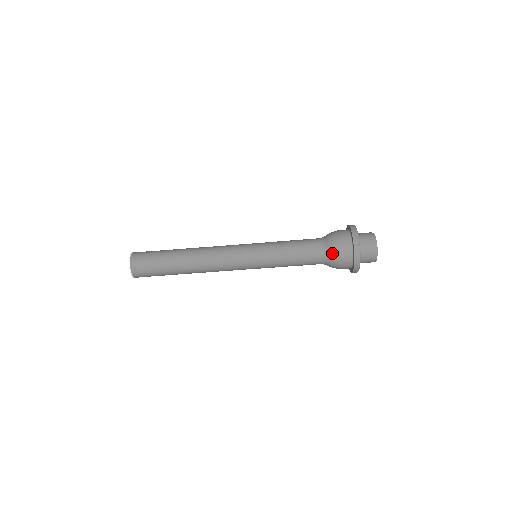
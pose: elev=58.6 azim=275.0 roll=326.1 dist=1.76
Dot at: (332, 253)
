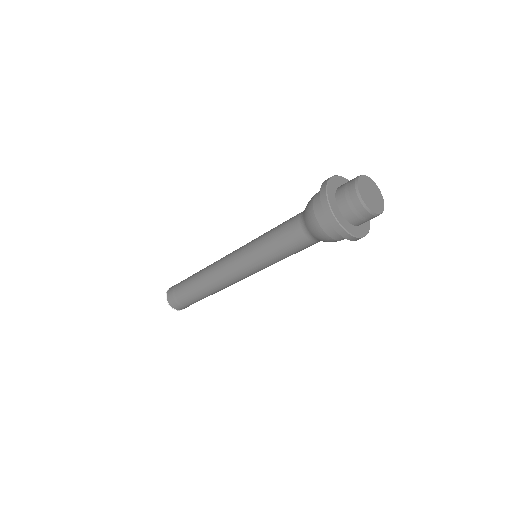
Dot at: (307, 218)
